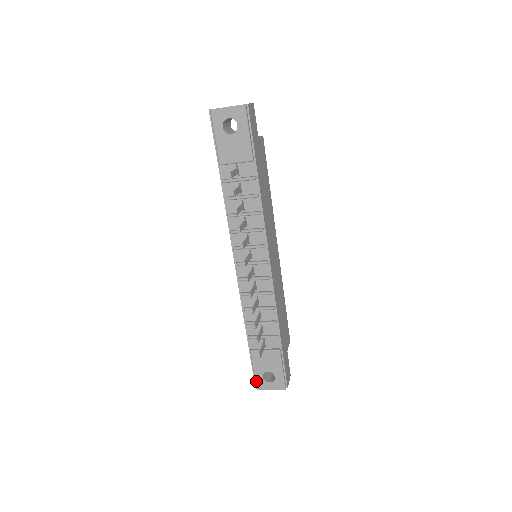
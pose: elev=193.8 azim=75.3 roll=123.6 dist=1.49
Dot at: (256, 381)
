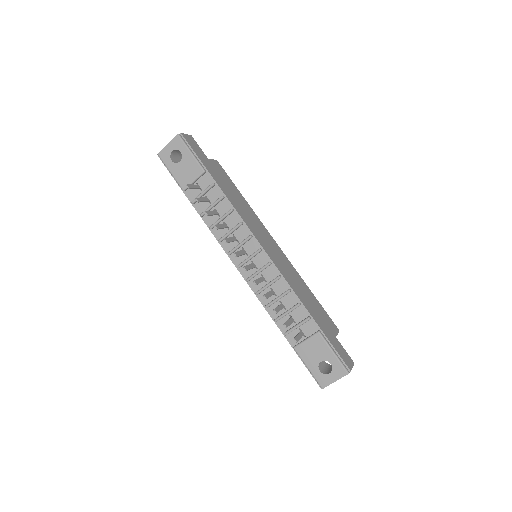
Dot at: (316, 379)
